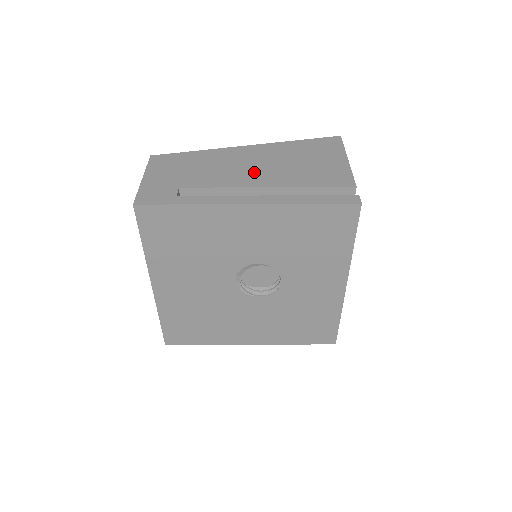
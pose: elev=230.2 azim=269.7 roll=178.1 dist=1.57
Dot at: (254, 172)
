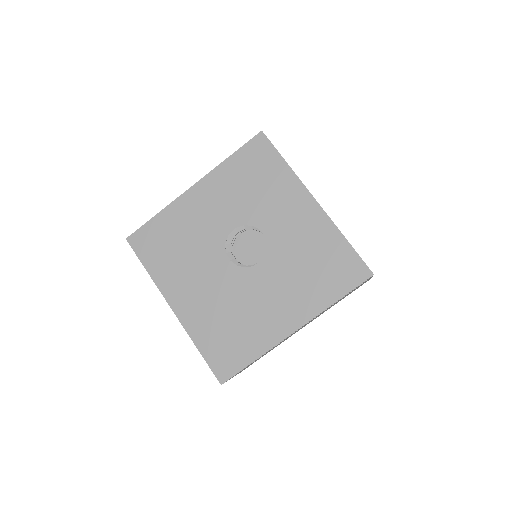
Dot at: occluded
